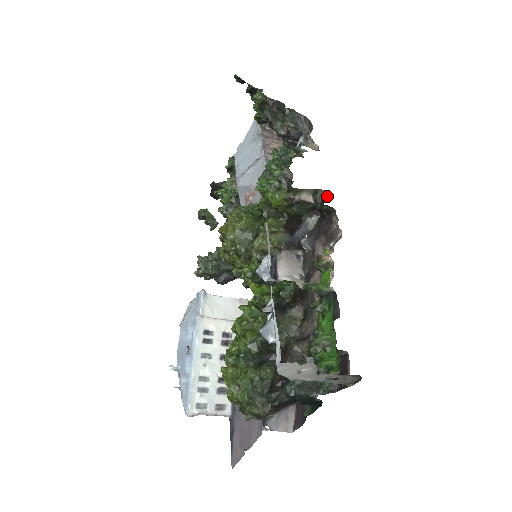
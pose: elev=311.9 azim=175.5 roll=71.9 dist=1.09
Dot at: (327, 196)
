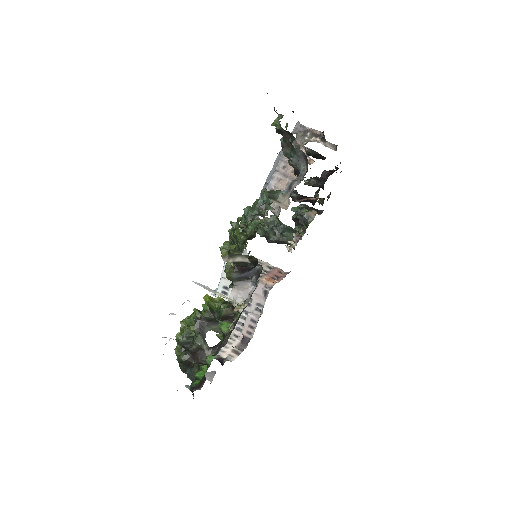
Dot at: (256, 264)
